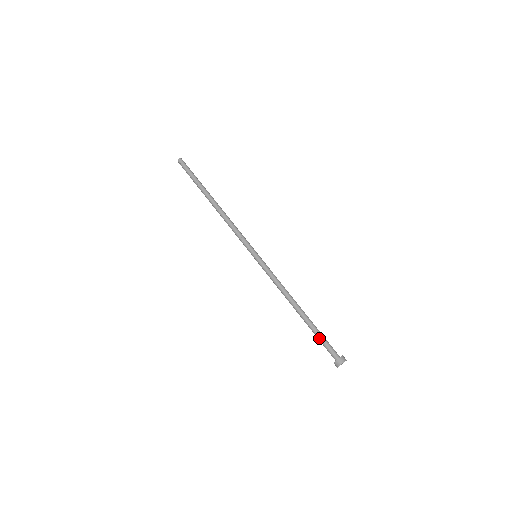
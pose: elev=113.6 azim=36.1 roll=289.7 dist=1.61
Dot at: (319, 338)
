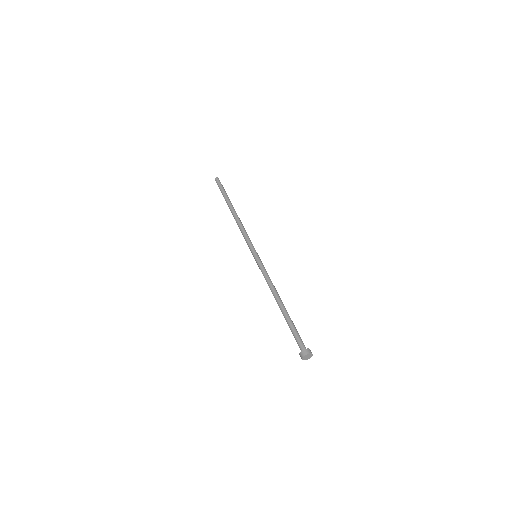
Dot at: (291, 331)
